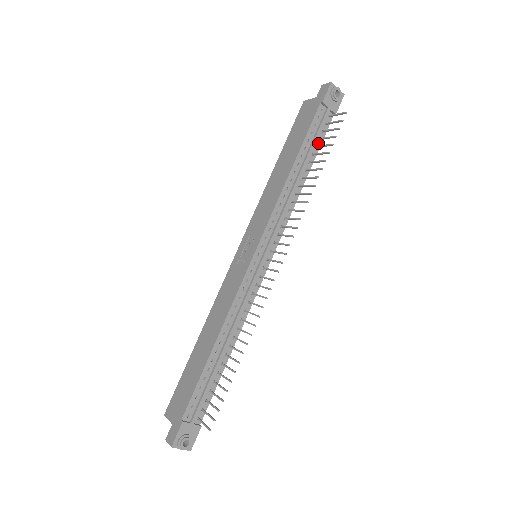
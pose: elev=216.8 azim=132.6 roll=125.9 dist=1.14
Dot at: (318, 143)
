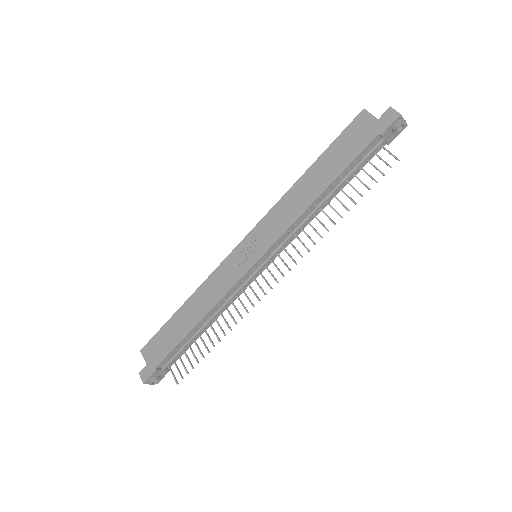
Dot at: (357, 170)
